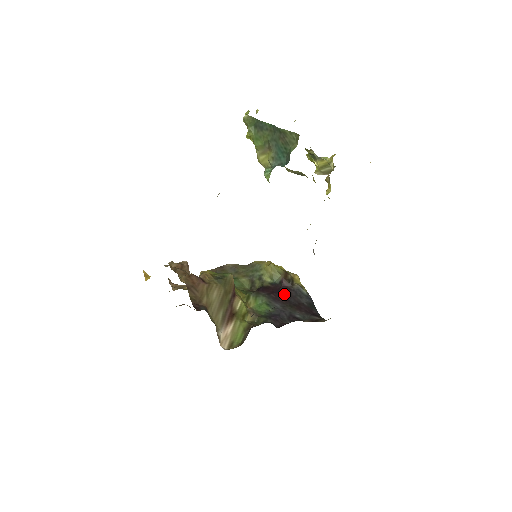
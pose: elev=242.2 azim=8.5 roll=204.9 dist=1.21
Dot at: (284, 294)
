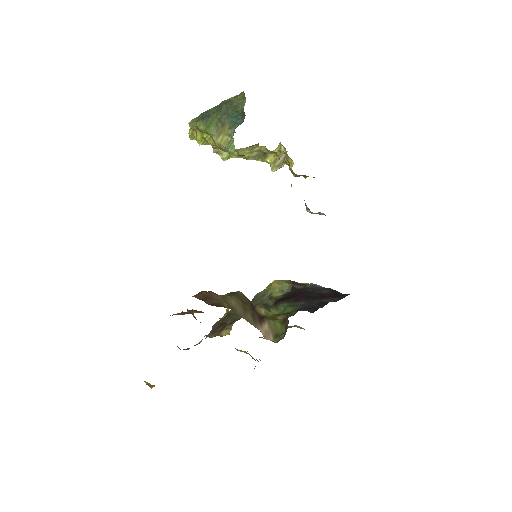
Dot at: (302, 294)
